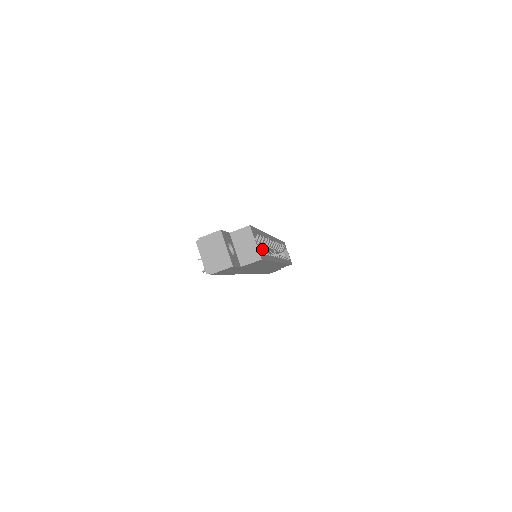
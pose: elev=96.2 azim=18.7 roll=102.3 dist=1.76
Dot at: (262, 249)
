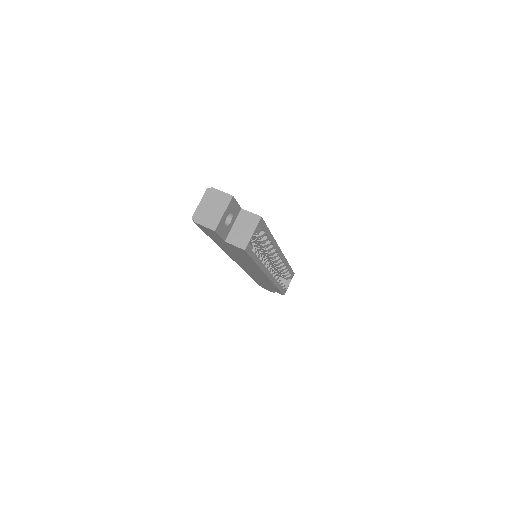
Dot at: (264, 254)
